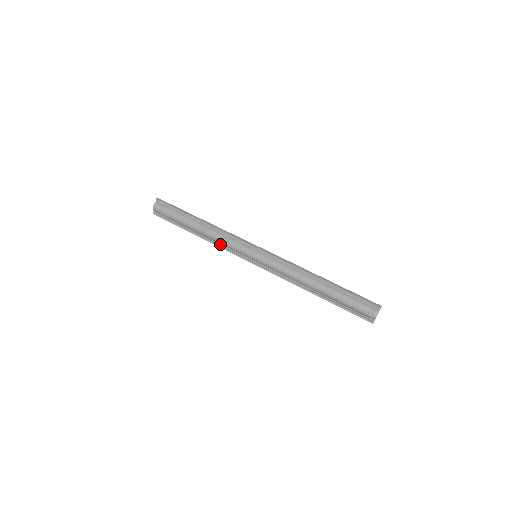
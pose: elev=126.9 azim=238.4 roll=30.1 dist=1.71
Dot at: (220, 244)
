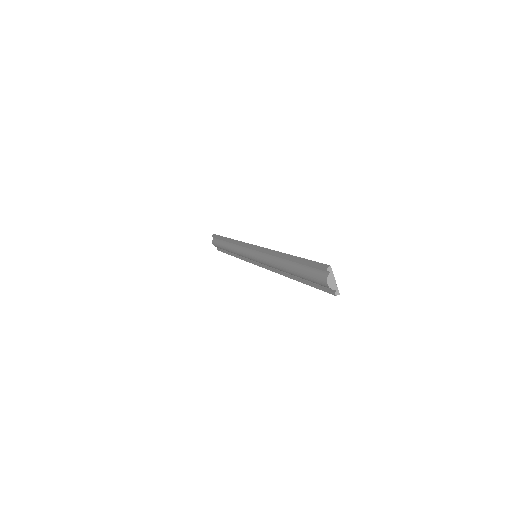
Dot at: occluded
